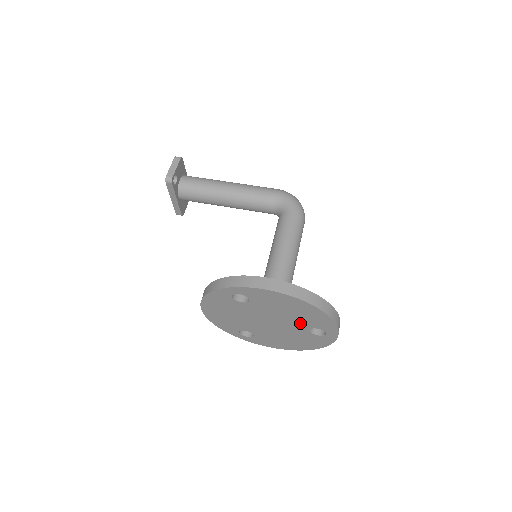
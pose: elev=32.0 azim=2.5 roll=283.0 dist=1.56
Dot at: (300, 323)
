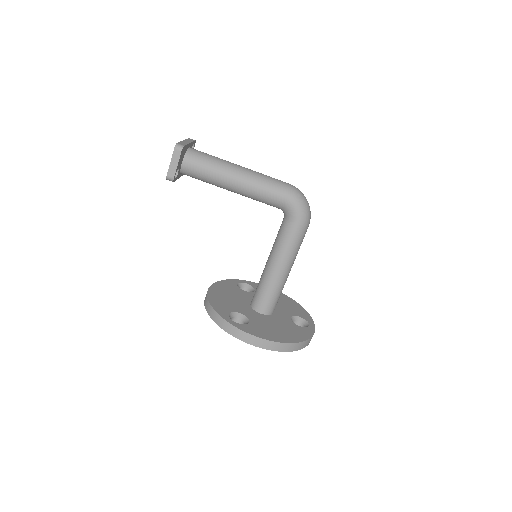
Dot at: occluded
